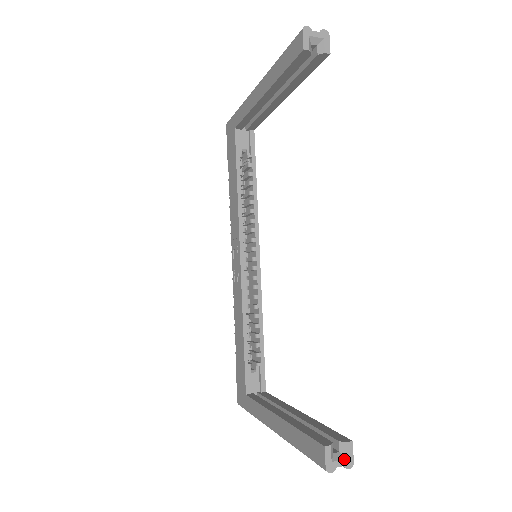
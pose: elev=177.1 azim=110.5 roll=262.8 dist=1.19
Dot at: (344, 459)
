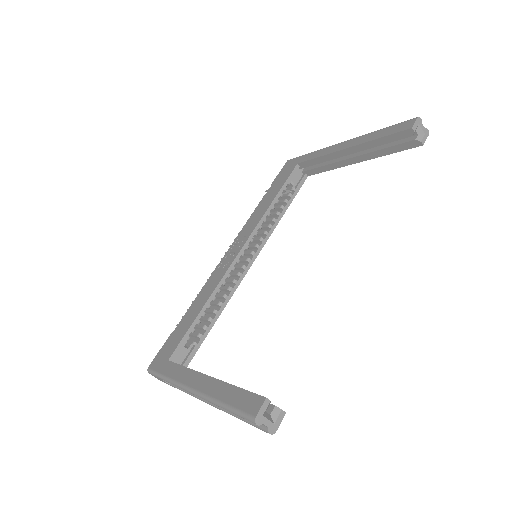
Dot at: (272, 422)
